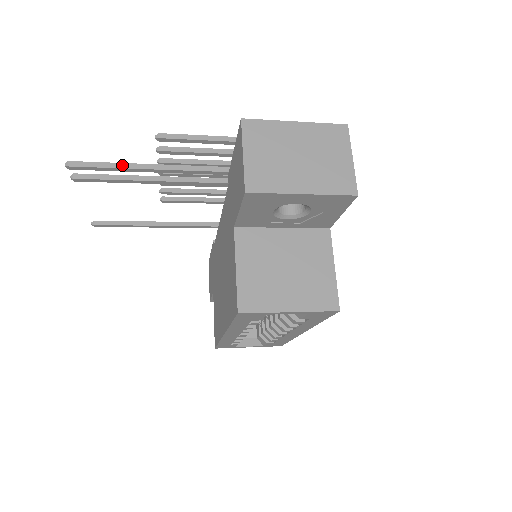
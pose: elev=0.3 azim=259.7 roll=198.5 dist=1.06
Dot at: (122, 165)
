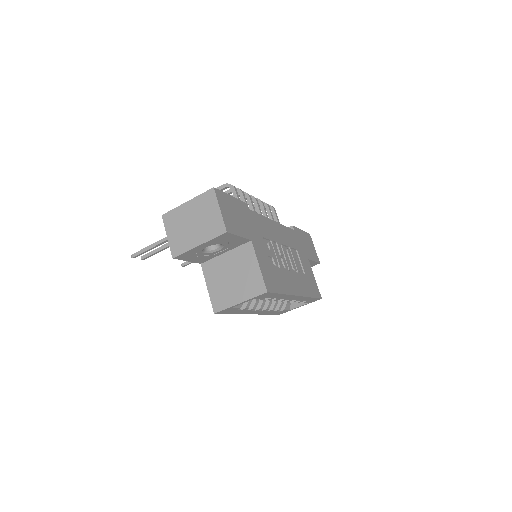
Dot at: (153, 245)
